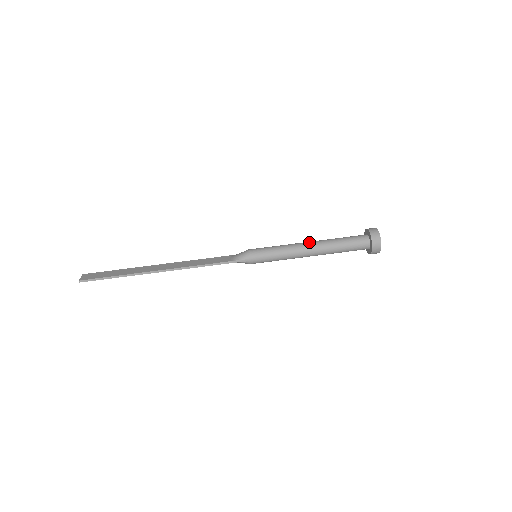
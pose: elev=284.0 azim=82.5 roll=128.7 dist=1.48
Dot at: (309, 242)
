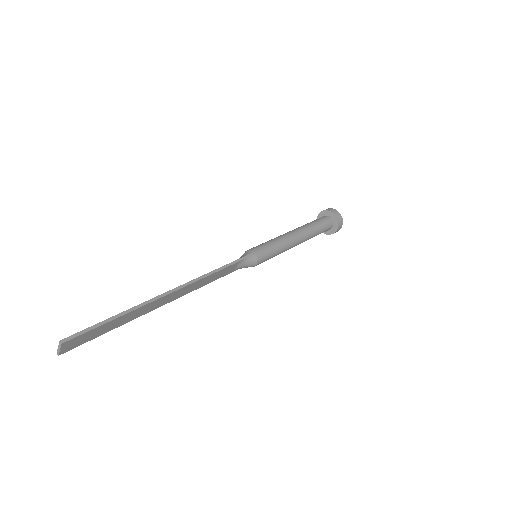
Dot at: occluded
